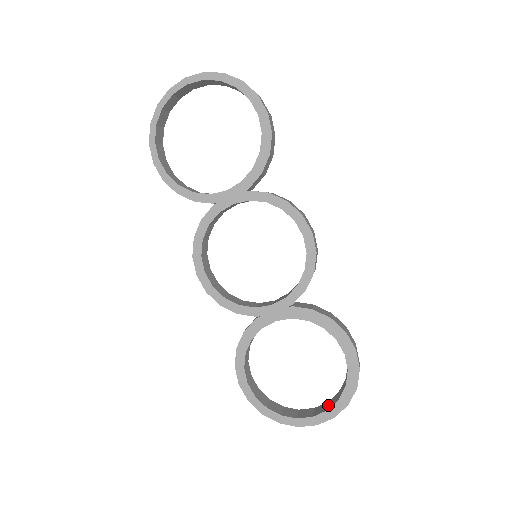
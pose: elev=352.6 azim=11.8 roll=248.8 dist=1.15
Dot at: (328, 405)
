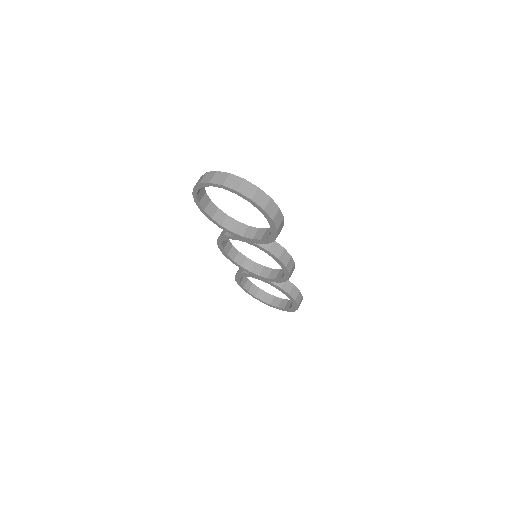
Dot at: (280, 303)
